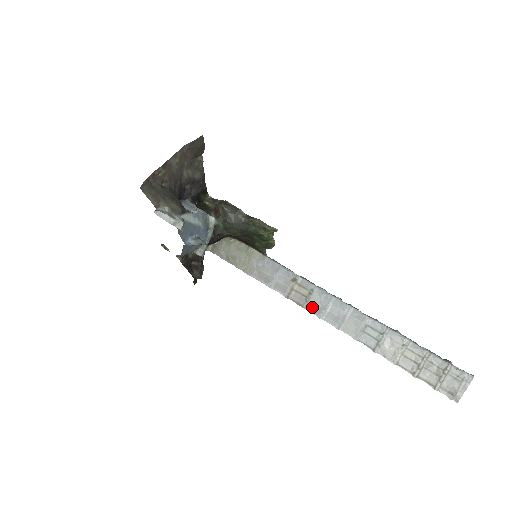
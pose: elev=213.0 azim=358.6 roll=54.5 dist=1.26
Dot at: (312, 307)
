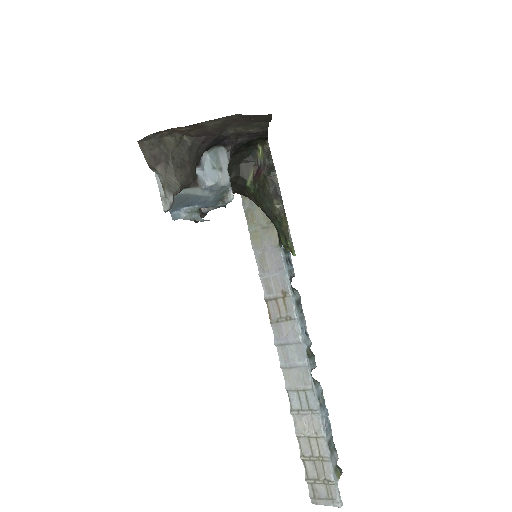
Dot at: (278, 330)
